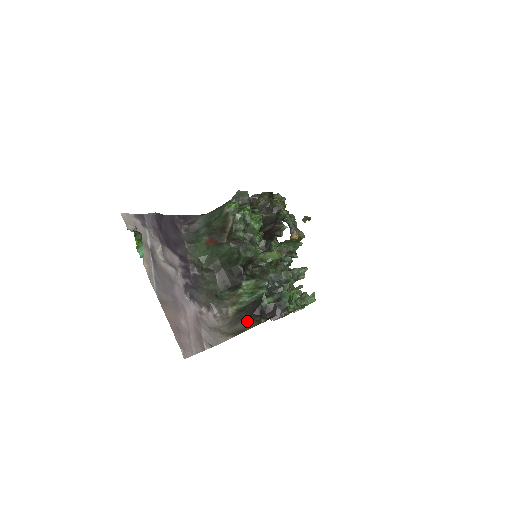
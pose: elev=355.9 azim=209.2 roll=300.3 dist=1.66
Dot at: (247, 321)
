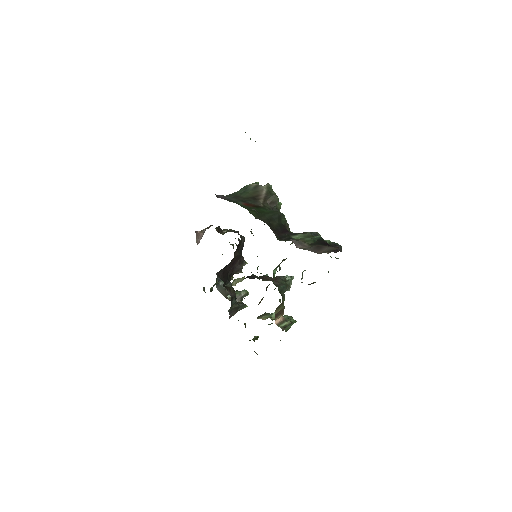
Dot at: (328, 247)
